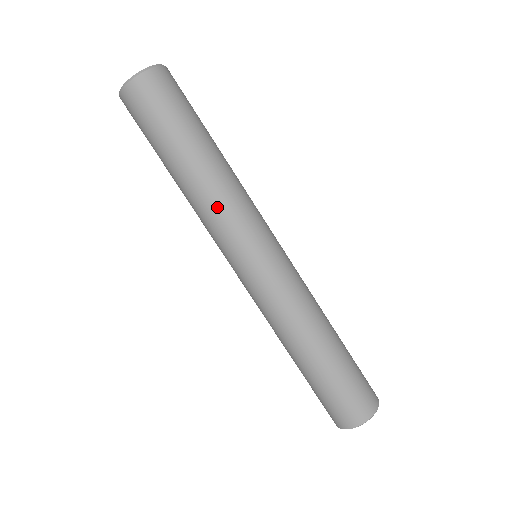
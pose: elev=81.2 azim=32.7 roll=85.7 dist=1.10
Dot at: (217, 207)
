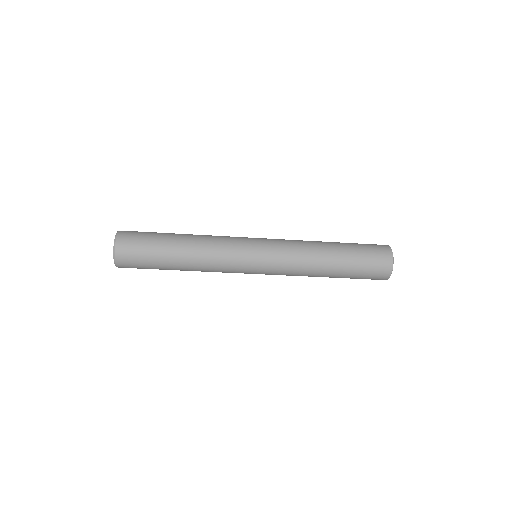
Dot at: (213, 262)
